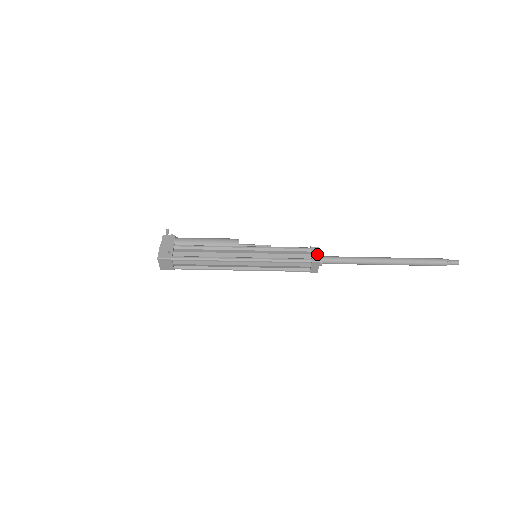
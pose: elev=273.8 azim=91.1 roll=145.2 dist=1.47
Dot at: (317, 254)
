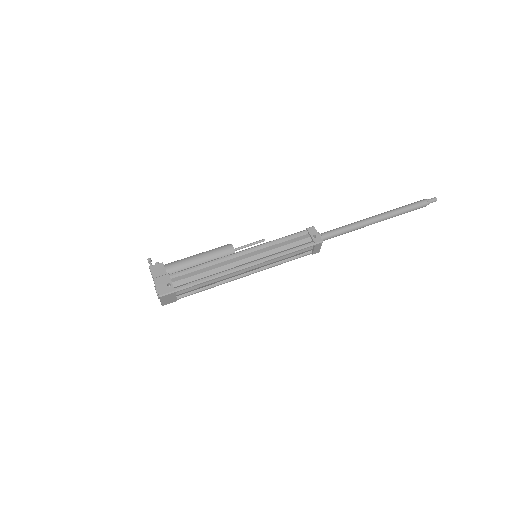
Dot at: (316, 235)
